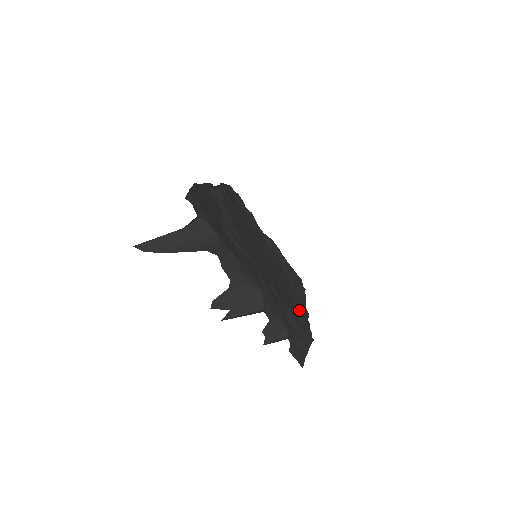
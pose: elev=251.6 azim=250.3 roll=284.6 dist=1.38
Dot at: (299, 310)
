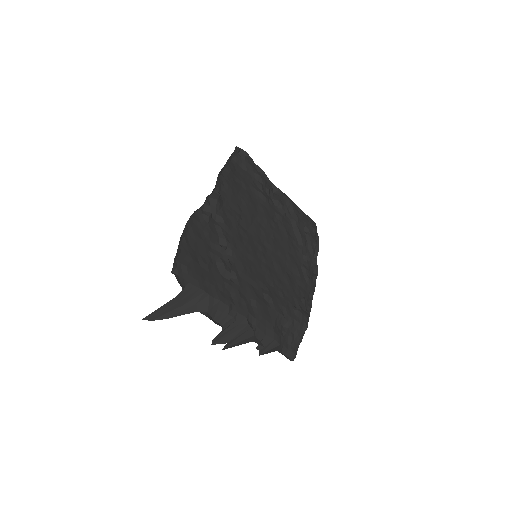
Dot at: (301, 289)
